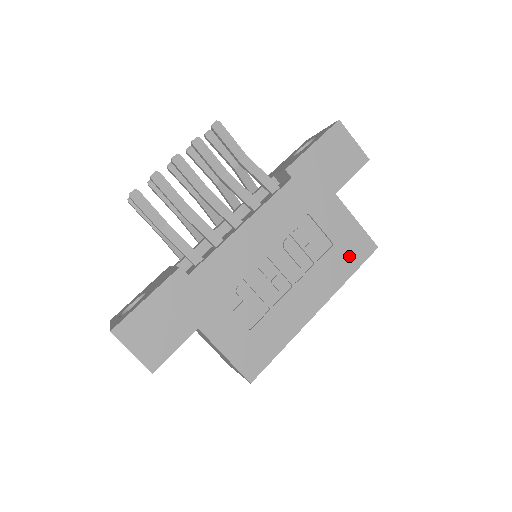
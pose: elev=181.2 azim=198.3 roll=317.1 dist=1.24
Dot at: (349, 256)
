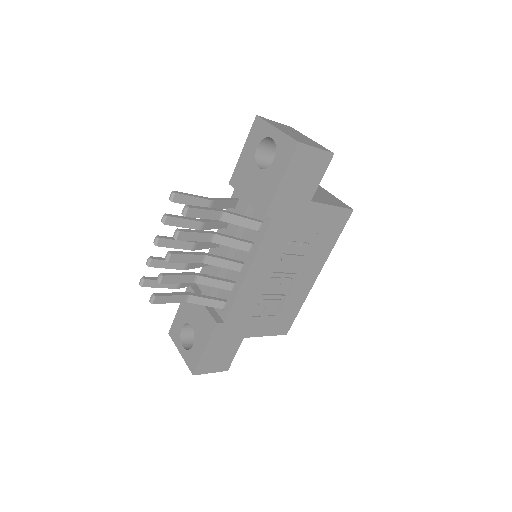
Dot at: (332, 232)
